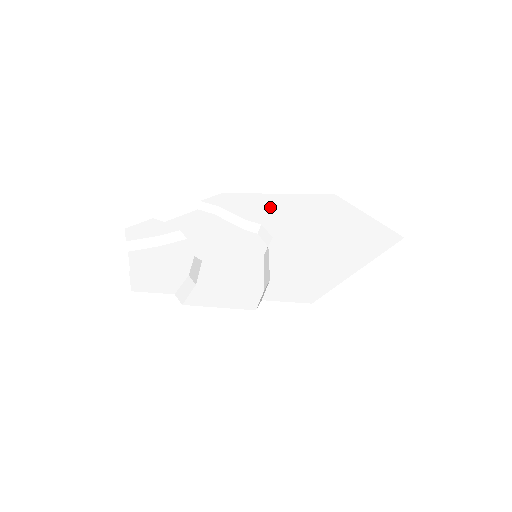
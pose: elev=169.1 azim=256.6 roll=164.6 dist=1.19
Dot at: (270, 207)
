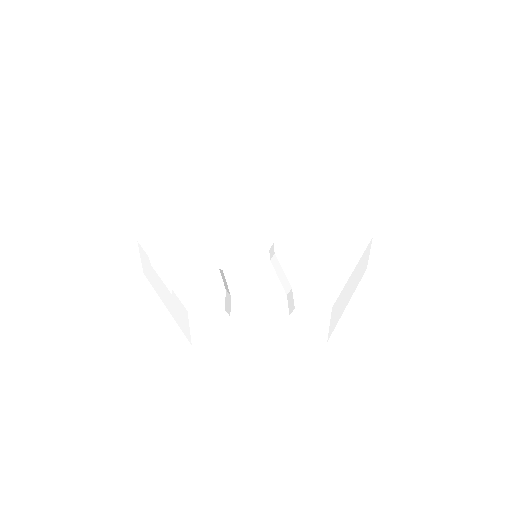
Dot at: (255, 208)
